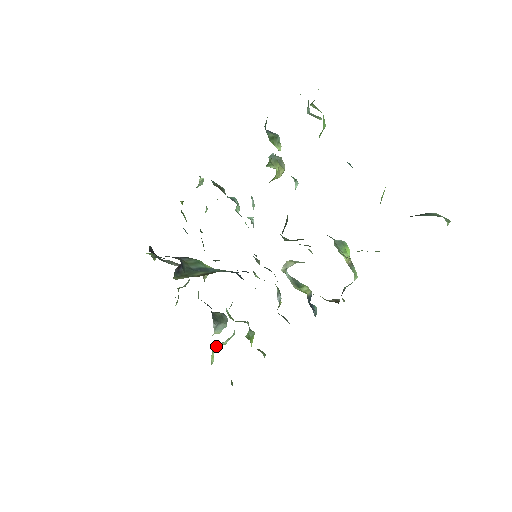
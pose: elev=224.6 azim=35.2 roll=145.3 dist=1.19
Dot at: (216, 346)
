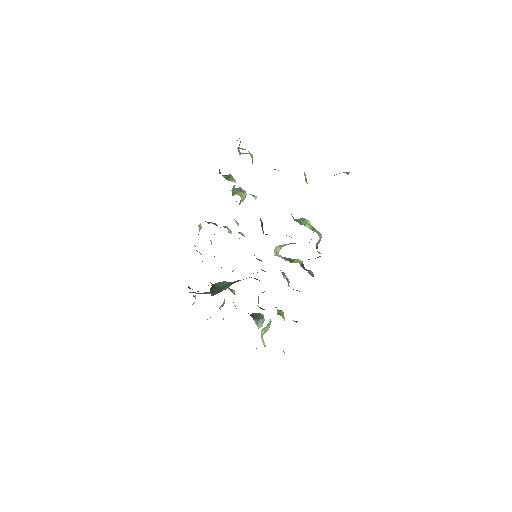
Dot at: (262, 332)
